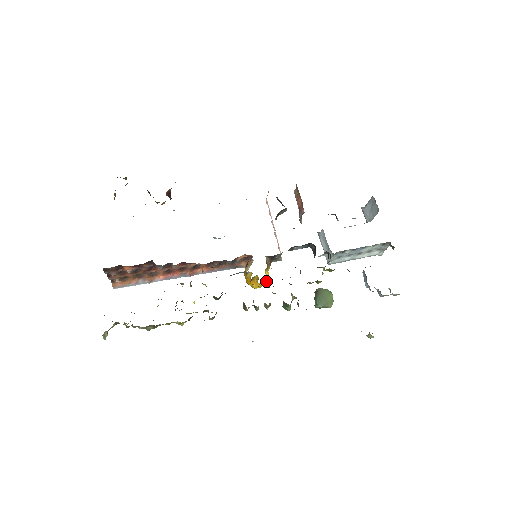
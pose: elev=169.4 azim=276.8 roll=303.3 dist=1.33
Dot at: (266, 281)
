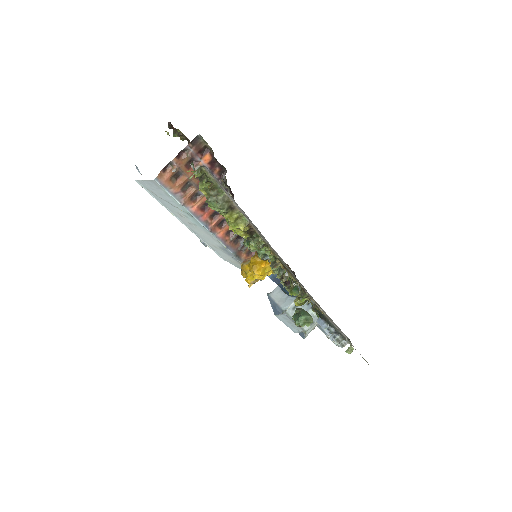
Dot at: (270, 273)
